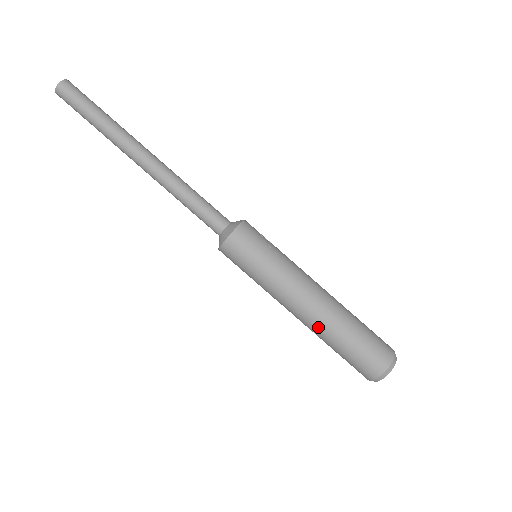
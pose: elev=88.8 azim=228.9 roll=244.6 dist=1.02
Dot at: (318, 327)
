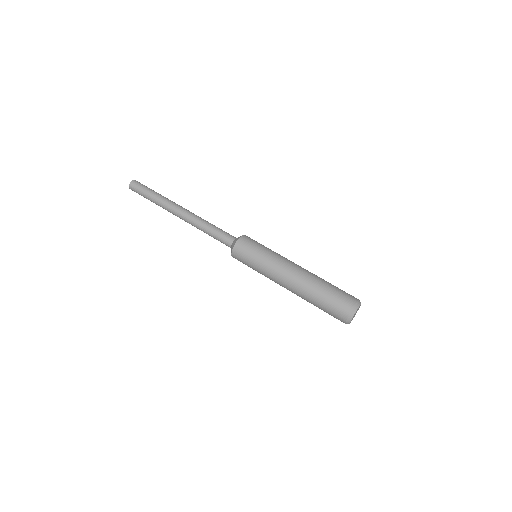
Dot at: (308, 278)
